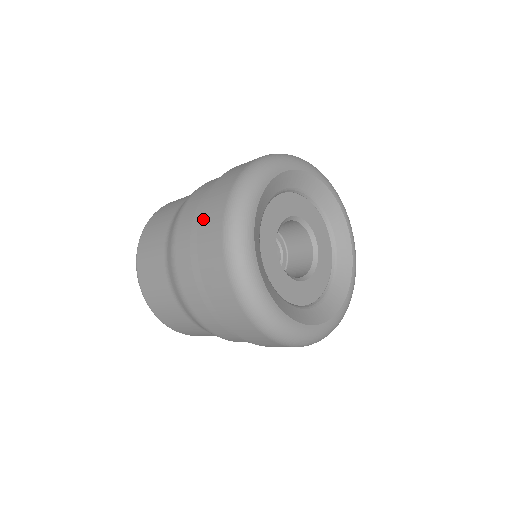
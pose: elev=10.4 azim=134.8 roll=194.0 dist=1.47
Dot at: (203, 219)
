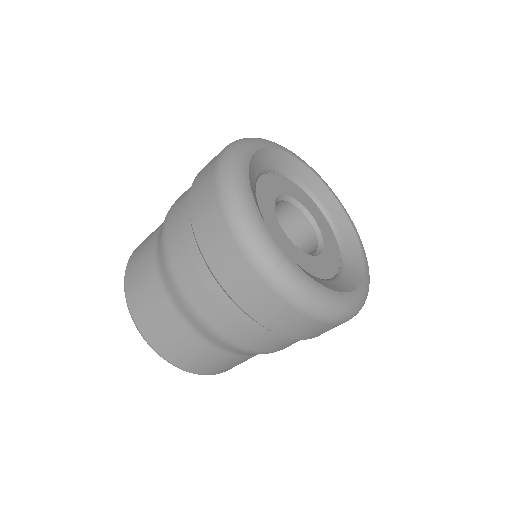
Dot at: occluded
